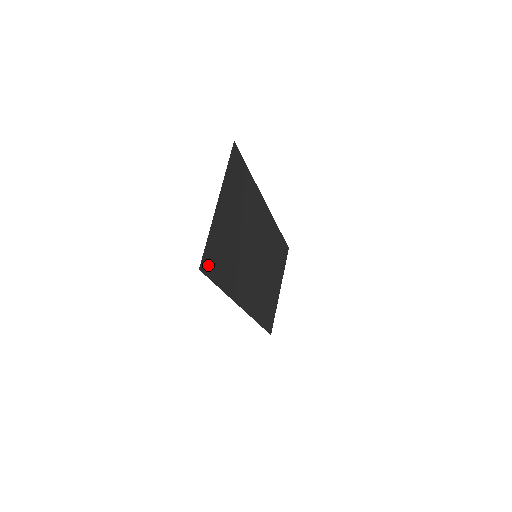
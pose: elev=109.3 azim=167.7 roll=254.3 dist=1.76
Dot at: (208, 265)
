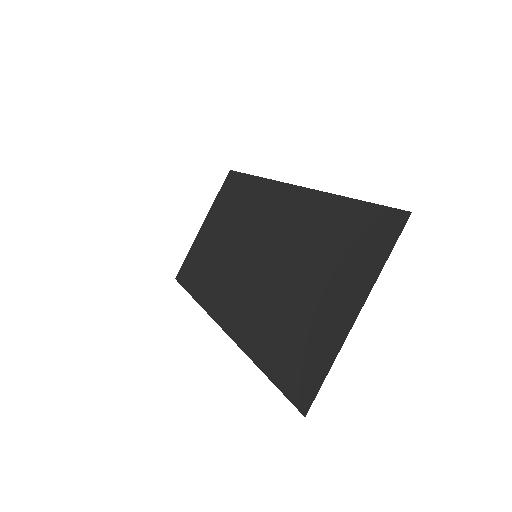
Dot at: (298, 388)
